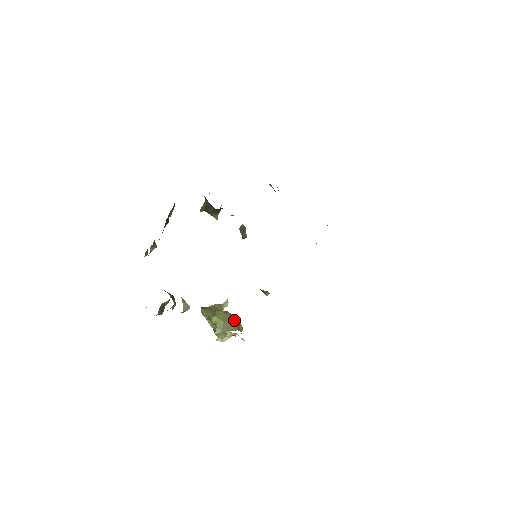
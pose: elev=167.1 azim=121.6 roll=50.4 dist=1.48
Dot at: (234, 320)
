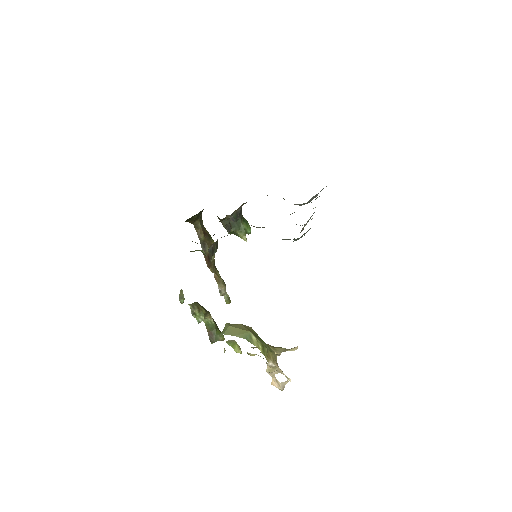
Dot at: (245, 329)
